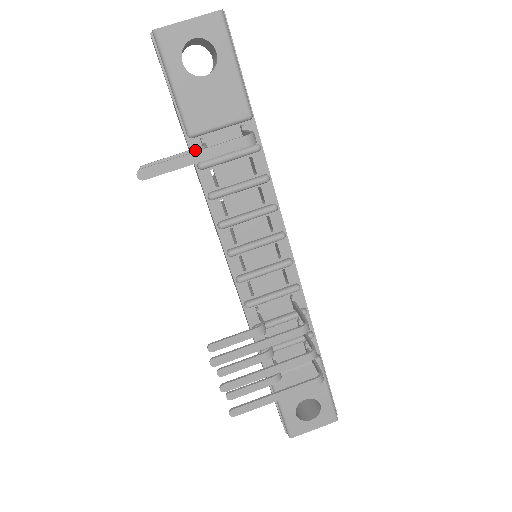
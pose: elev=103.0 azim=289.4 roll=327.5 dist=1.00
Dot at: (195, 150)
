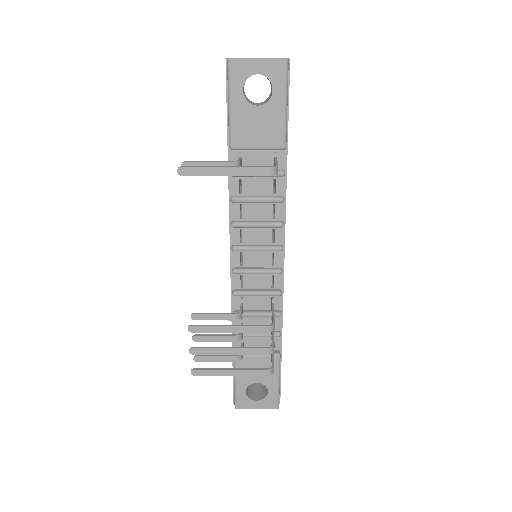
Dot at: (229, 163)
